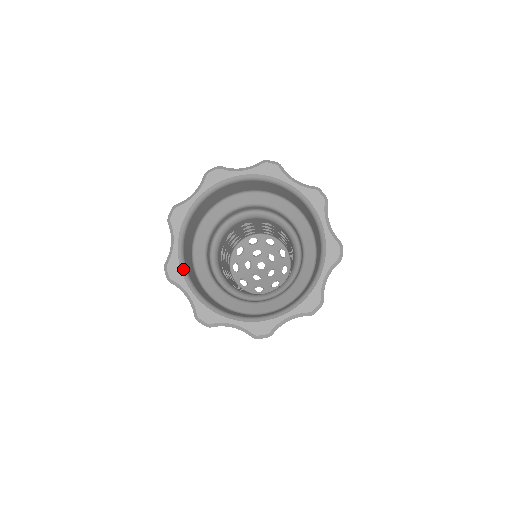
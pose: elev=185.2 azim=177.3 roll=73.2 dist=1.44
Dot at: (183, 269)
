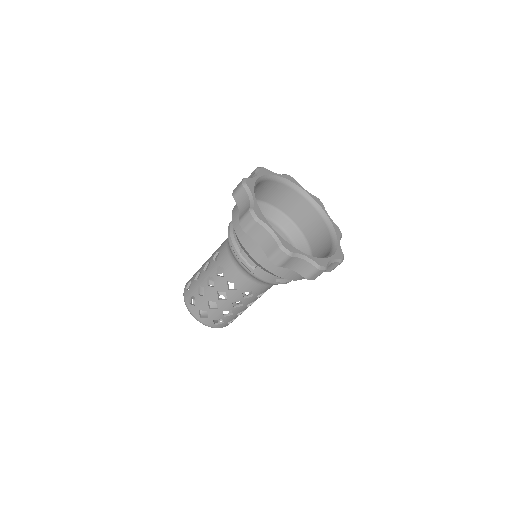
Dot at: occluded
